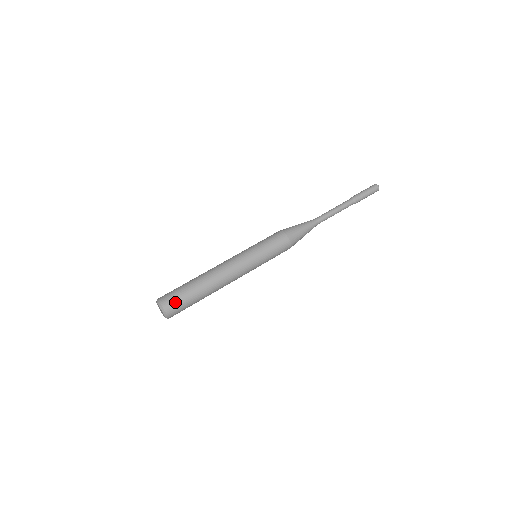
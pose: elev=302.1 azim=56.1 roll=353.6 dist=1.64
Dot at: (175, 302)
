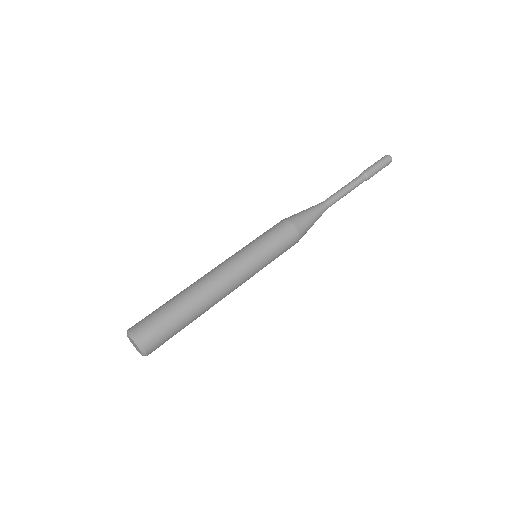
Dot at: (150, 325)
